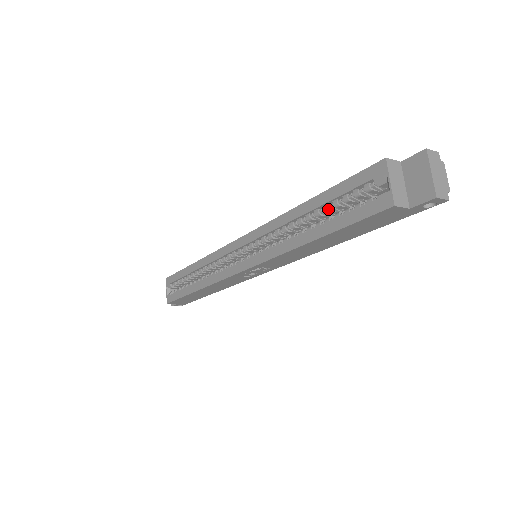
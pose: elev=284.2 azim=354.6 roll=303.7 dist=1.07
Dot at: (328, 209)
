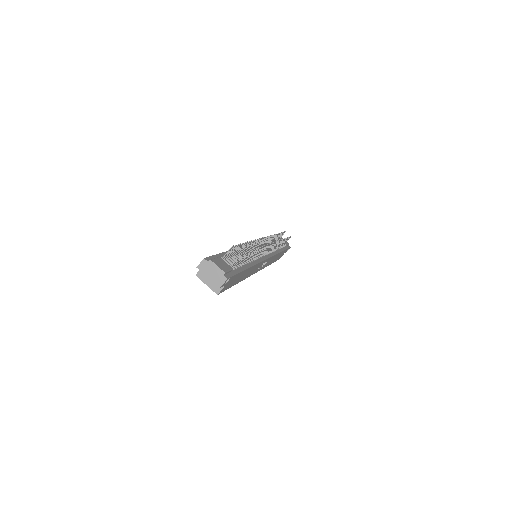
Dot at: occluded
